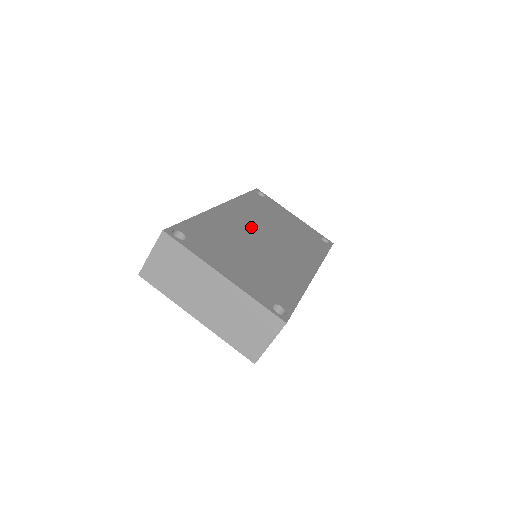
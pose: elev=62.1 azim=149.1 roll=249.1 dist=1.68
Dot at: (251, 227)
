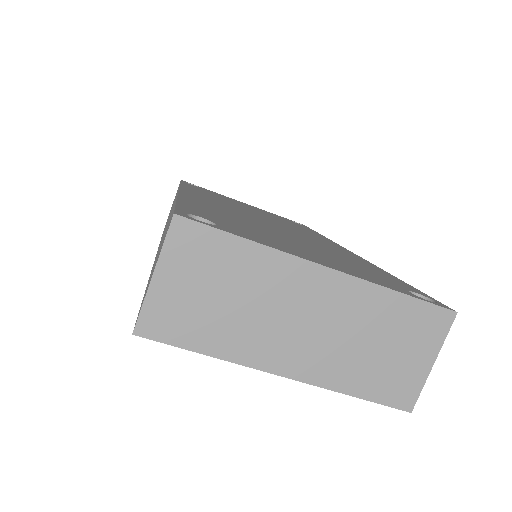
Dot at: (240, 211)
